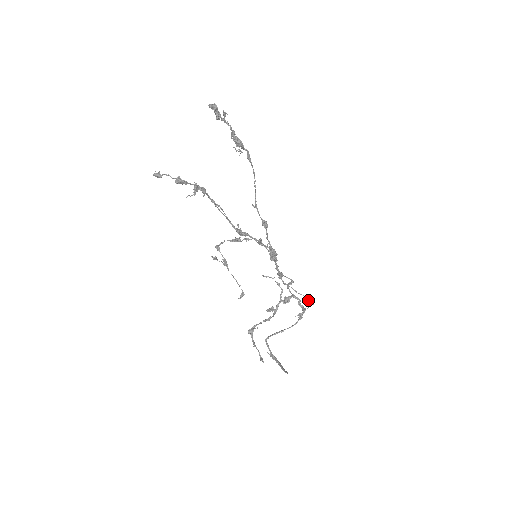
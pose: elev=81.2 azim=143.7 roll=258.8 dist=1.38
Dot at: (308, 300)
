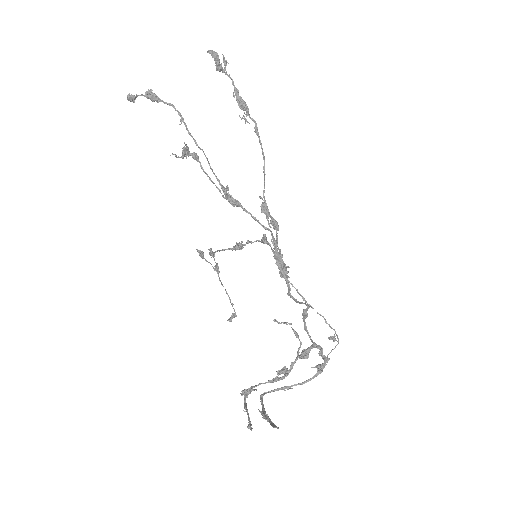
Dot at: (330, 337)
